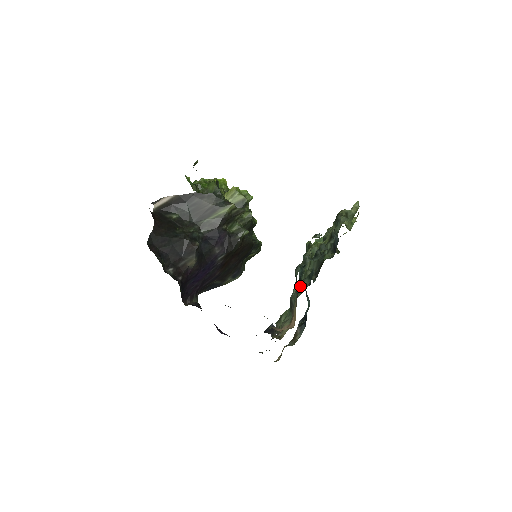
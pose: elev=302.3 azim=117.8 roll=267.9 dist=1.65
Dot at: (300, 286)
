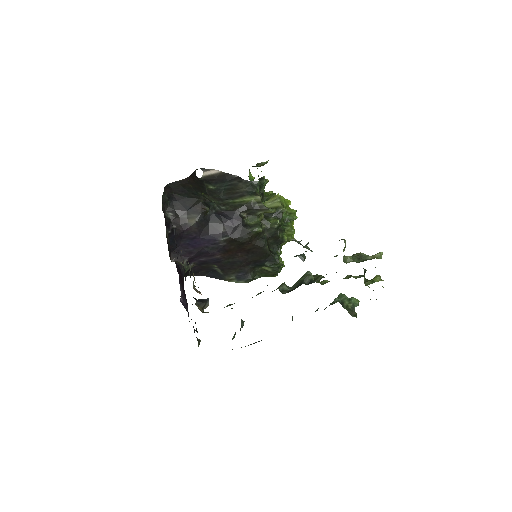
Dot at: occluded
